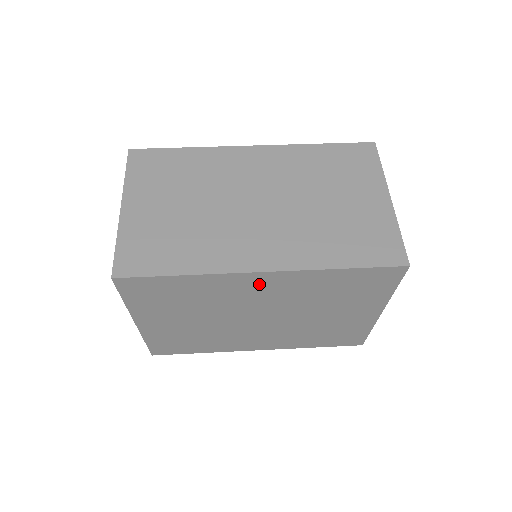
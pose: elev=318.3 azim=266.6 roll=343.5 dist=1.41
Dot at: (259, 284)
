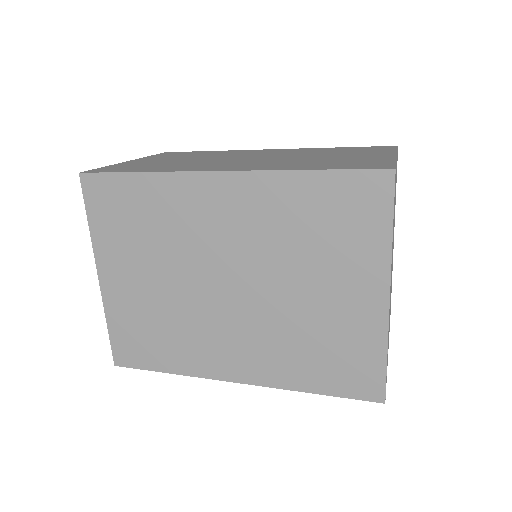
Dot at: (218, 199)
